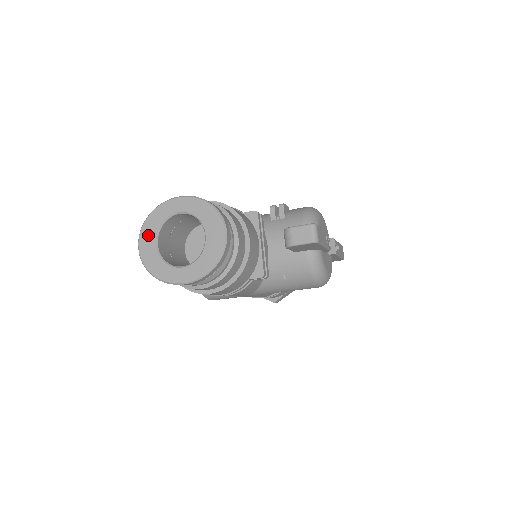
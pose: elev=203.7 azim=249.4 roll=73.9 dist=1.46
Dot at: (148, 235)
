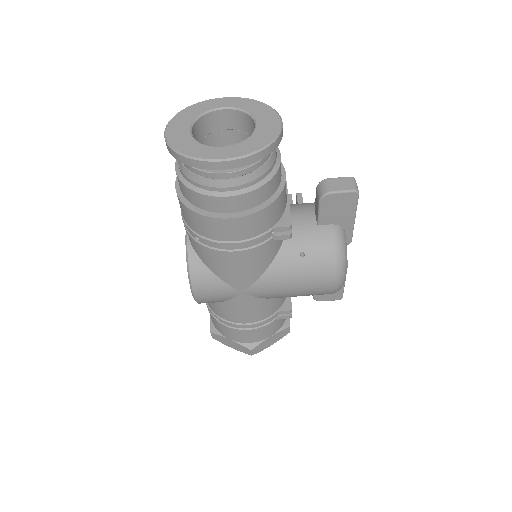
Dot at: (181, 122)
